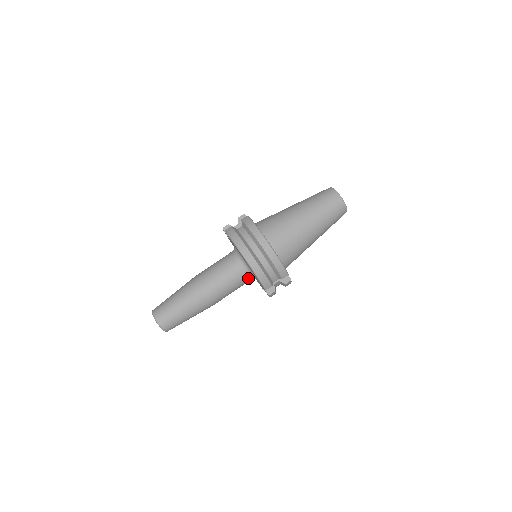
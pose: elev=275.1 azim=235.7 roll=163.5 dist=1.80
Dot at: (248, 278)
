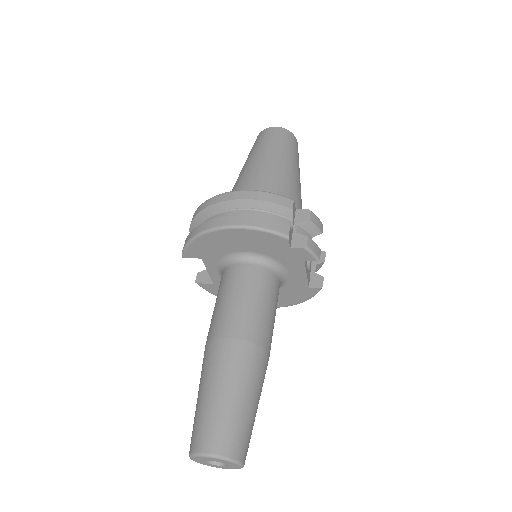
Dot at: (266, 272)
